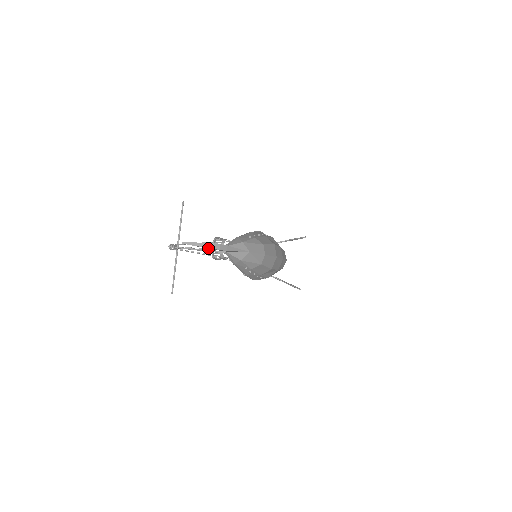
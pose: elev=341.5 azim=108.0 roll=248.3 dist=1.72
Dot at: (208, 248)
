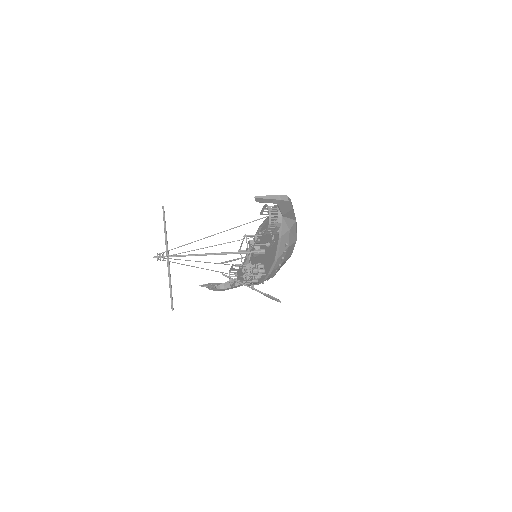
Dot at: (283, 201)
